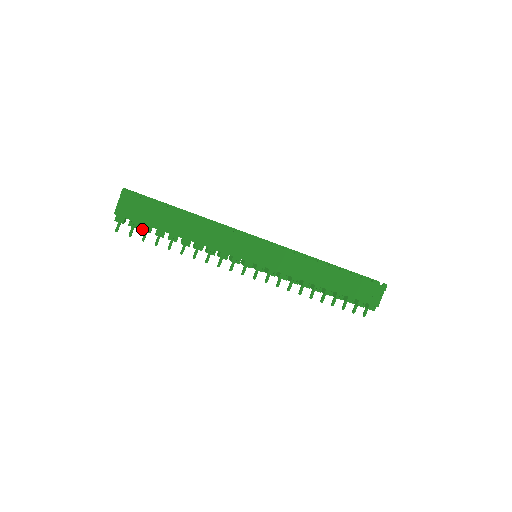
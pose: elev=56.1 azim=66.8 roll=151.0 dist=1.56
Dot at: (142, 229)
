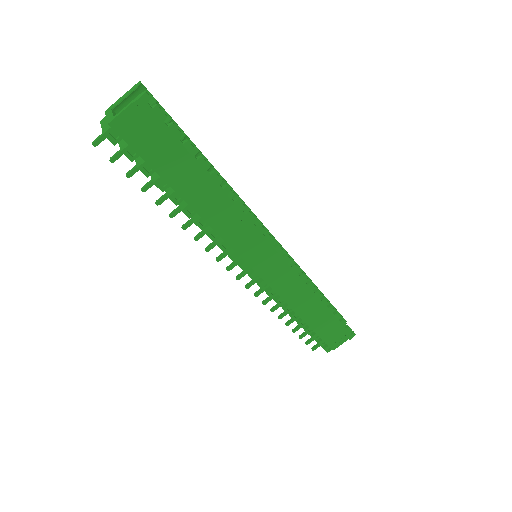
Dot at: (139, 166)
